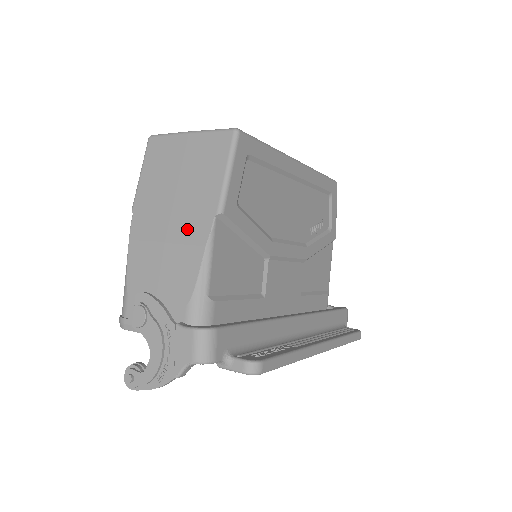
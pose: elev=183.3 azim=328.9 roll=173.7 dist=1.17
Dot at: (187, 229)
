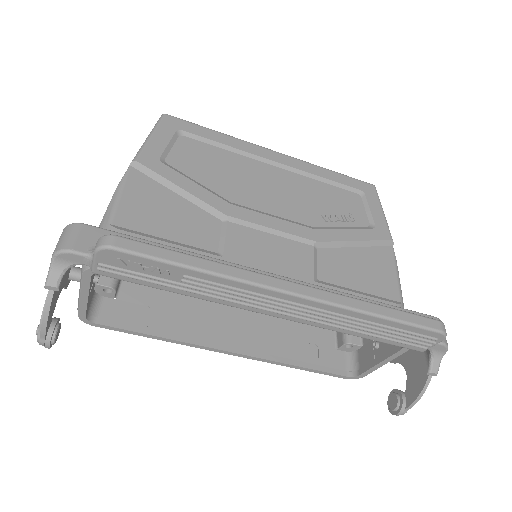
Dot at: occluded
